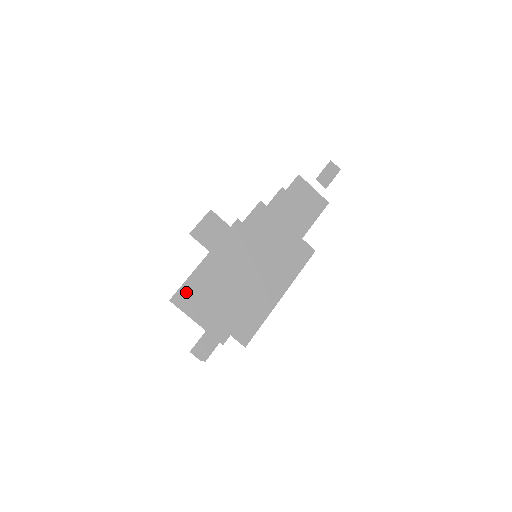
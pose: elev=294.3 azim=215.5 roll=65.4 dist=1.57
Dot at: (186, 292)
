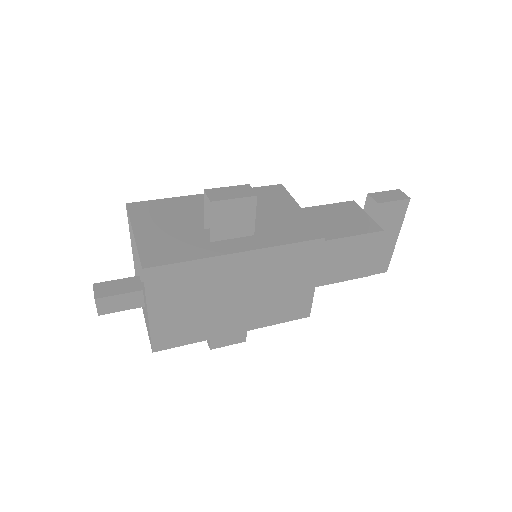
Dot at: (132, 203)
